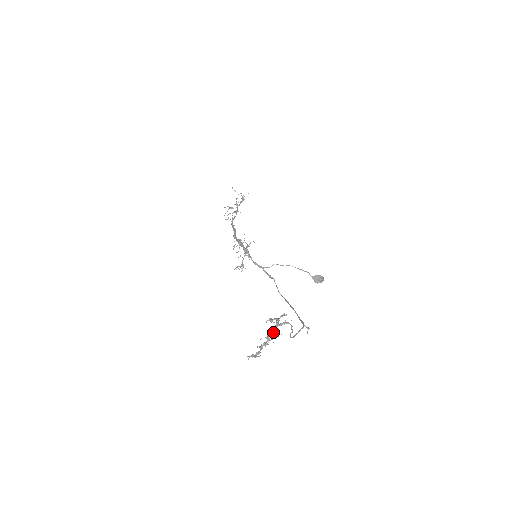
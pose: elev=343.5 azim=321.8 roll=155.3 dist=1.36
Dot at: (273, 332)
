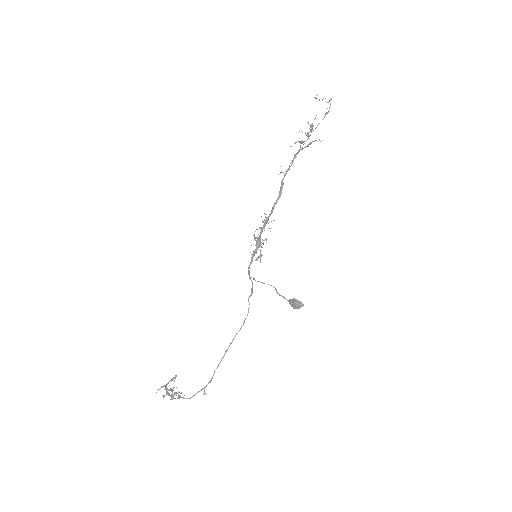
Dot at: (168, 392)
